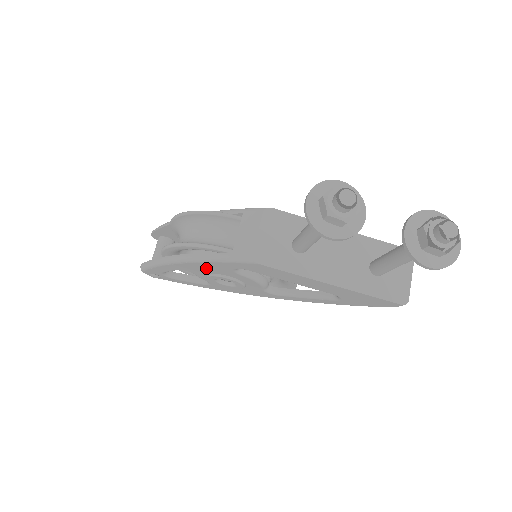
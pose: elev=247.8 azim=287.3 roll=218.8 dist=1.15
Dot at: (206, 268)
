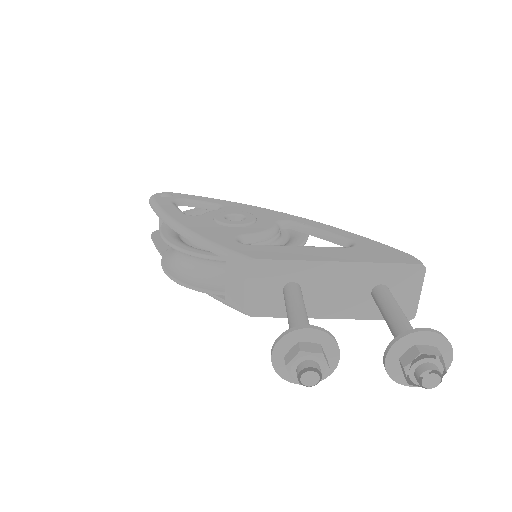
Dot at: occluded
